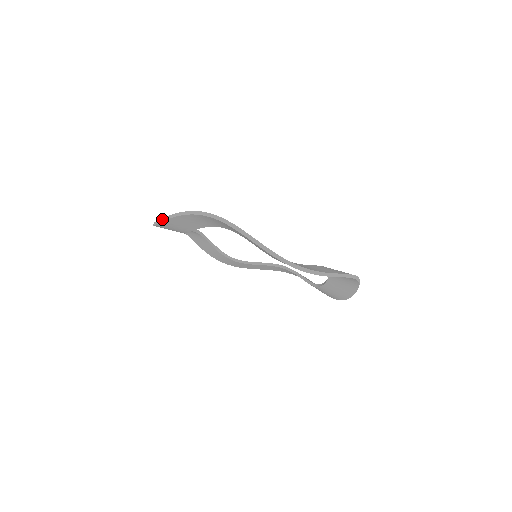
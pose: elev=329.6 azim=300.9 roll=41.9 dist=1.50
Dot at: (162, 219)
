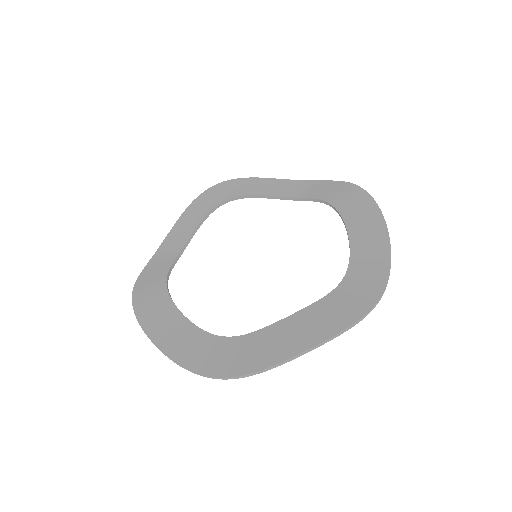
Dot at: (145, 267)
